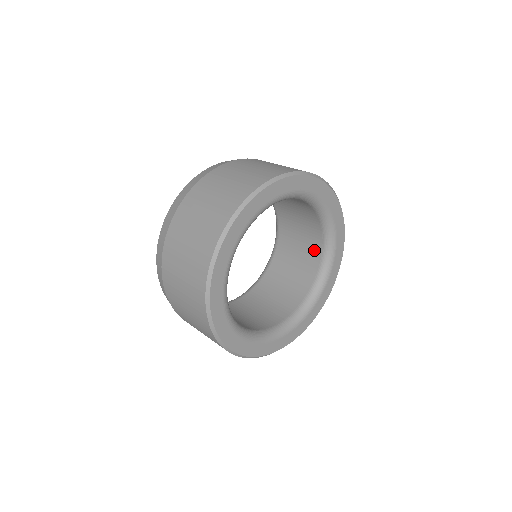
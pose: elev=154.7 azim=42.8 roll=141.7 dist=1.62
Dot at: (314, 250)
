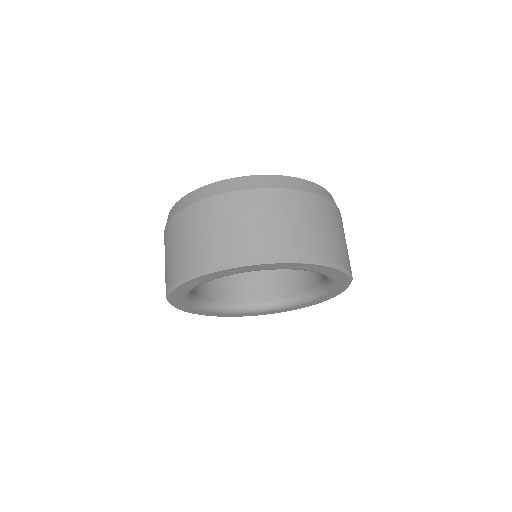
Dot at: occluded
